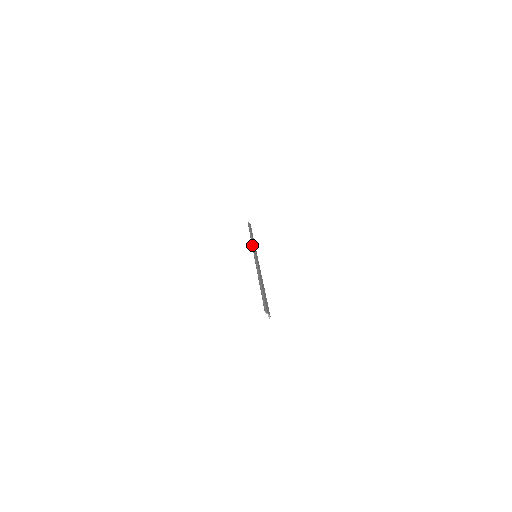
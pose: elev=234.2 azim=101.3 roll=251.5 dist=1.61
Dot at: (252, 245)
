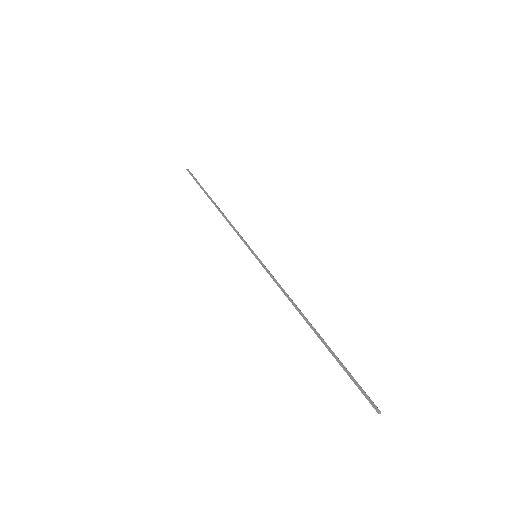
Dot at: (235, 231)
